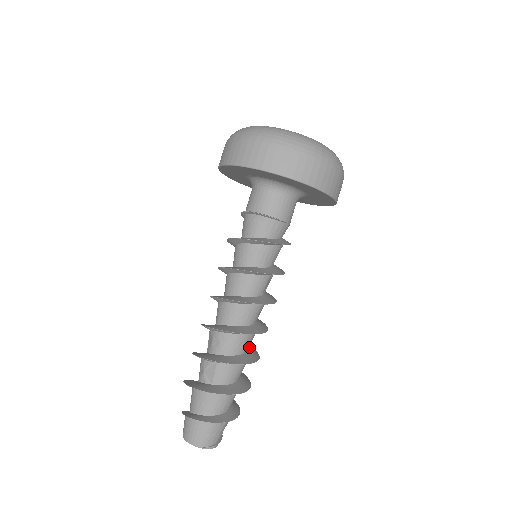
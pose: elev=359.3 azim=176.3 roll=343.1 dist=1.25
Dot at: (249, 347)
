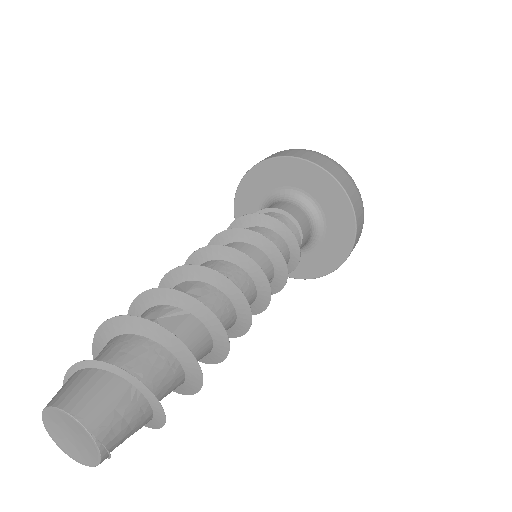
Dot at: occluded
